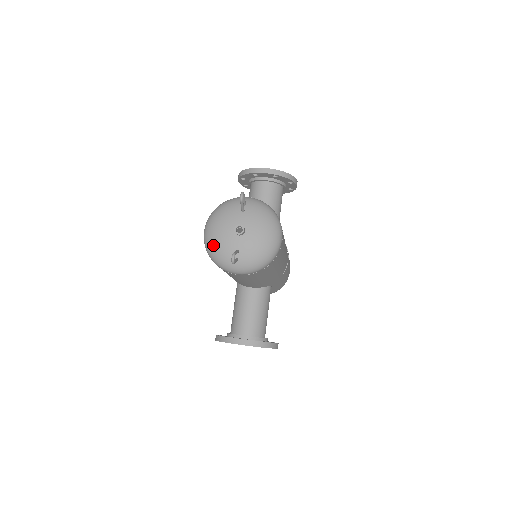
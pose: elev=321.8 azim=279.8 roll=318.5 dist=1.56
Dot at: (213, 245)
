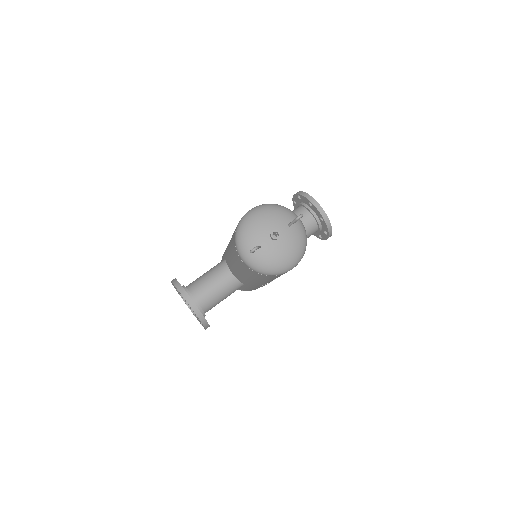
Dot at: (248, 226)
